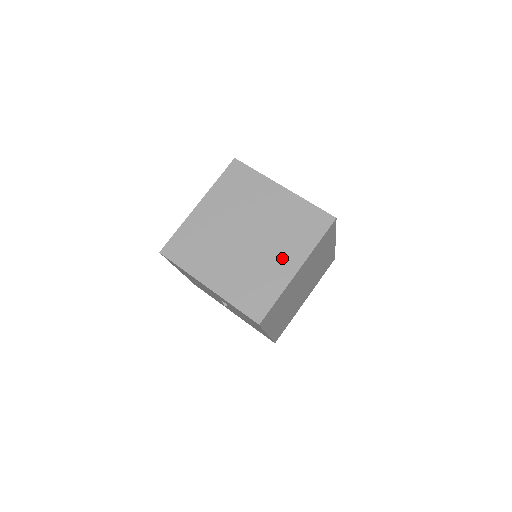
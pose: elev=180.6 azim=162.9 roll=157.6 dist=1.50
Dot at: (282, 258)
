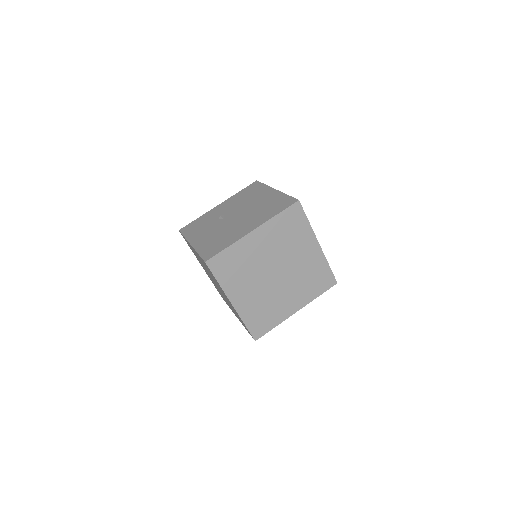
Dot at: (306, 253)
